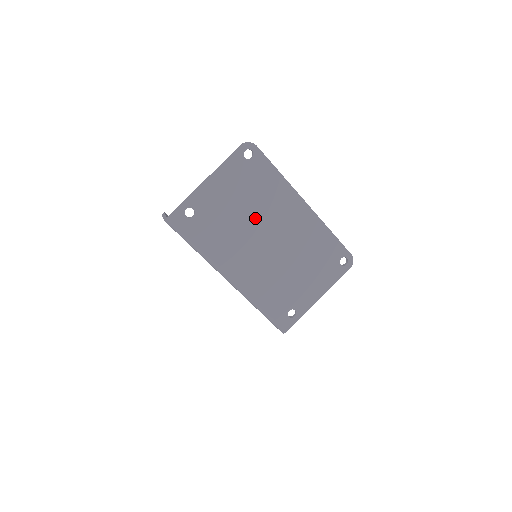
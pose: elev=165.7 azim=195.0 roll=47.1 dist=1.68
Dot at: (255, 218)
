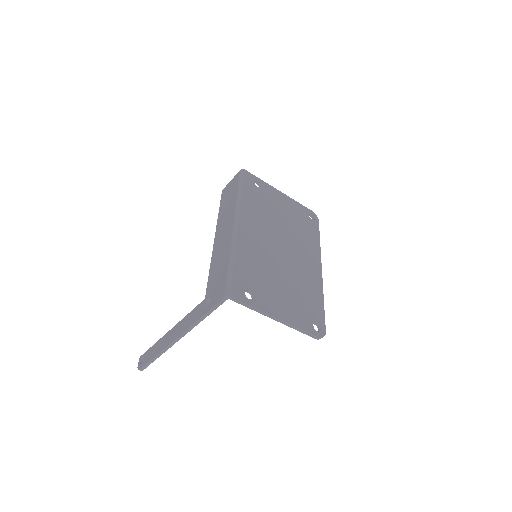
Dot at: (287, 232)
